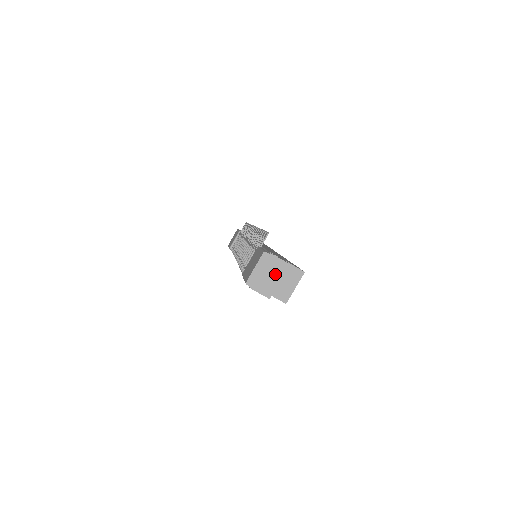
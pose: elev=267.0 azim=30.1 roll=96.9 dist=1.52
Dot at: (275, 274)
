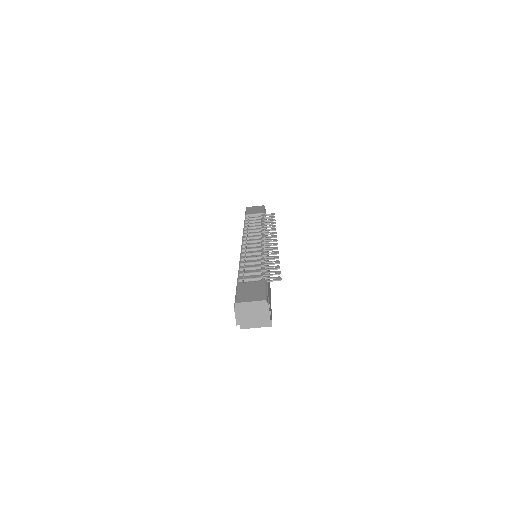
Dot at: (256, 317)
